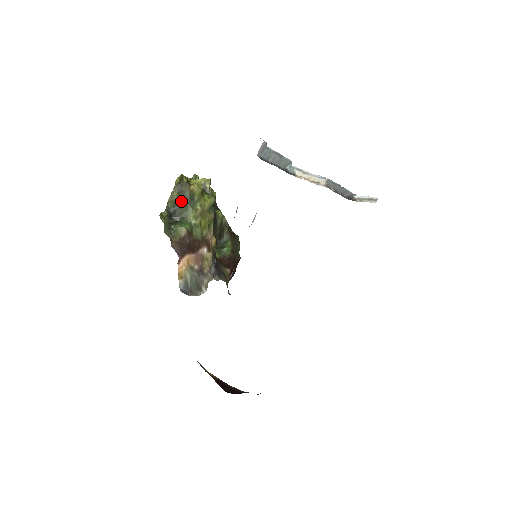
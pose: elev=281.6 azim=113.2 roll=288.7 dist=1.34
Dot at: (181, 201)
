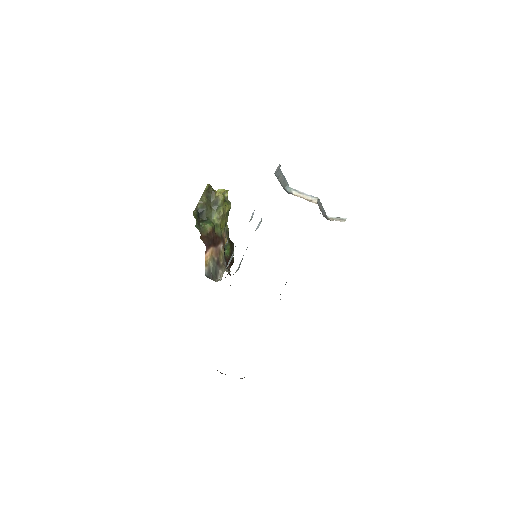
Dot at: (208, 204)
